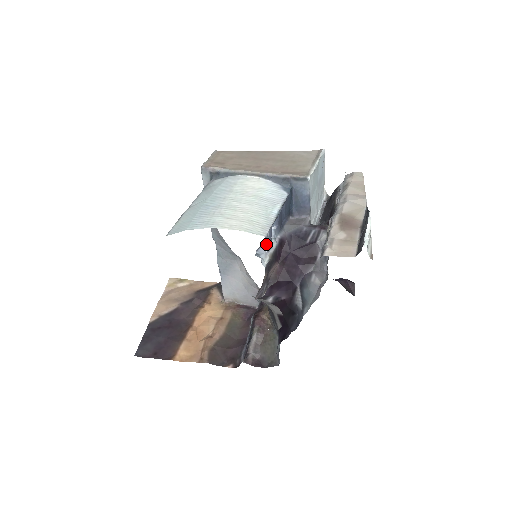
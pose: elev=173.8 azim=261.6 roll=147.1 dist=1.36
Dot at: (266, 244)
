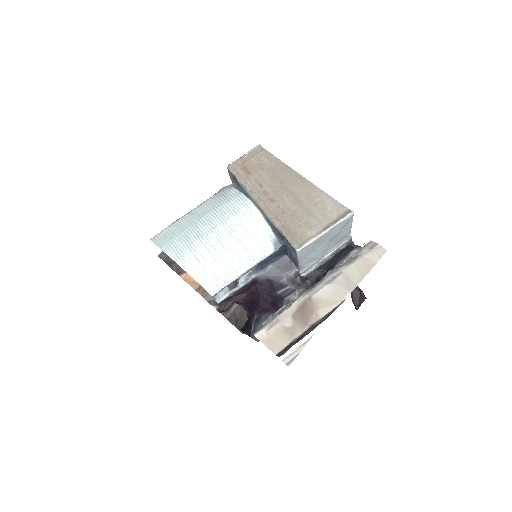
Dot at: (228, 286)
